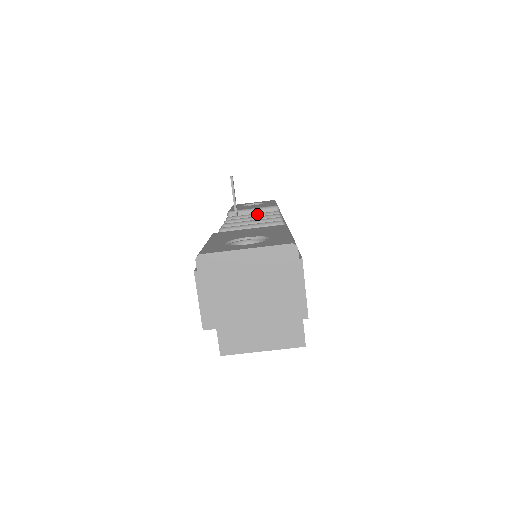
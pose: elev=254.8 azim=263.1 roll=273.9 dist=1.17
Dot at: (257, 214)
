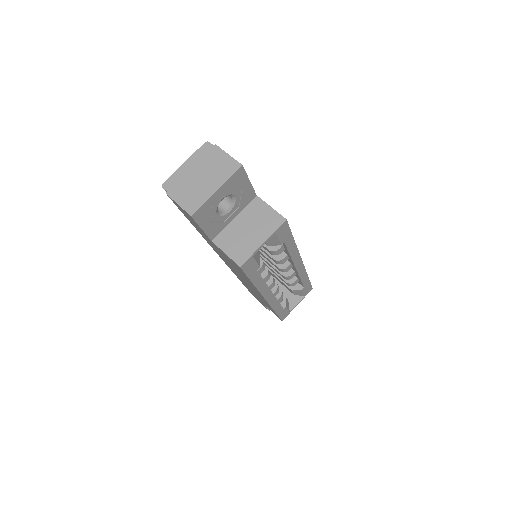
Dot at: occluded
